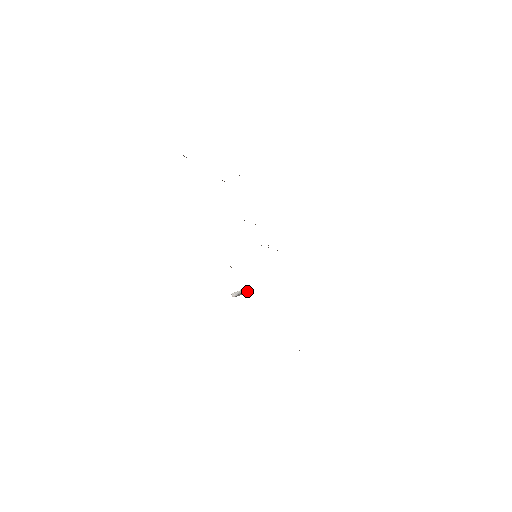
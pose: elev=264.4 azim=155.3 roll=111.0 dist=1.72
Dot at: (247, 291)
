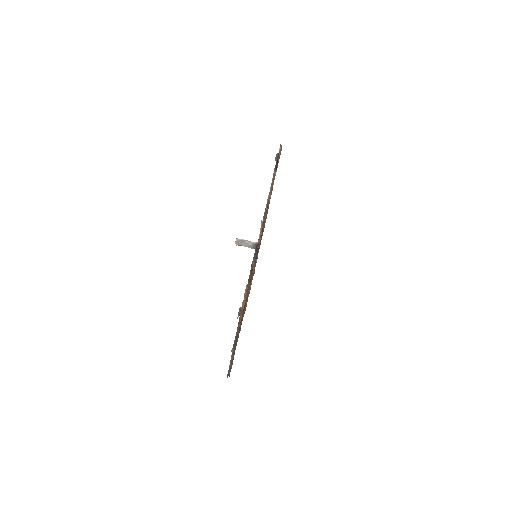
Dot at: (254, 244)
